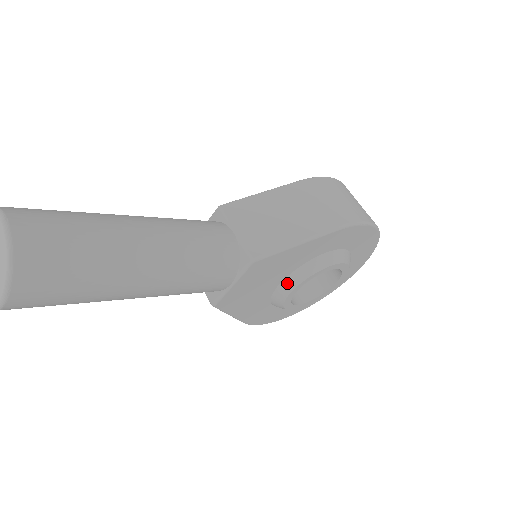
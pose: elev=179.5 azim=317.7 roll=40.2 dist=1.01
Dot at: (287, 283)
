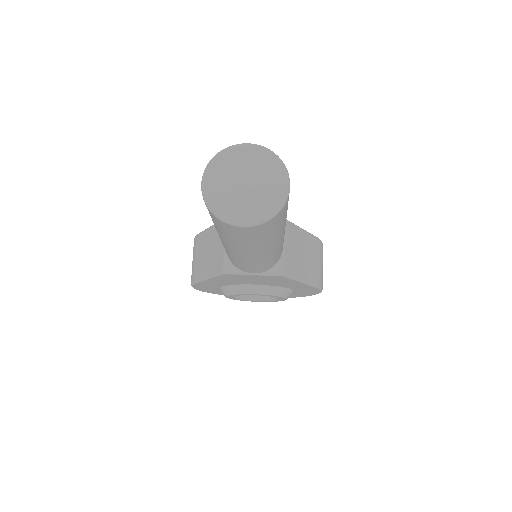
Dot at: (257, 288)
